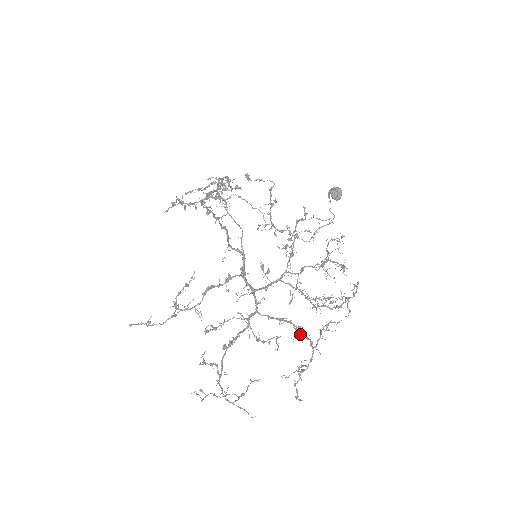
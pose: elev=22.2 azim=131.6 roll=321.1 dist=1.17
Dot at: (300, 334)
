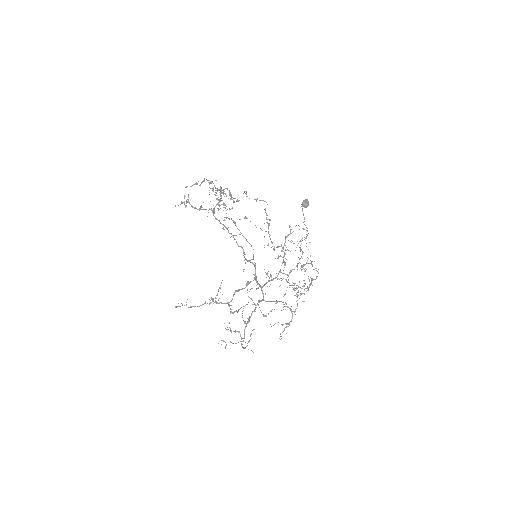
Dot at: (284, 304)
